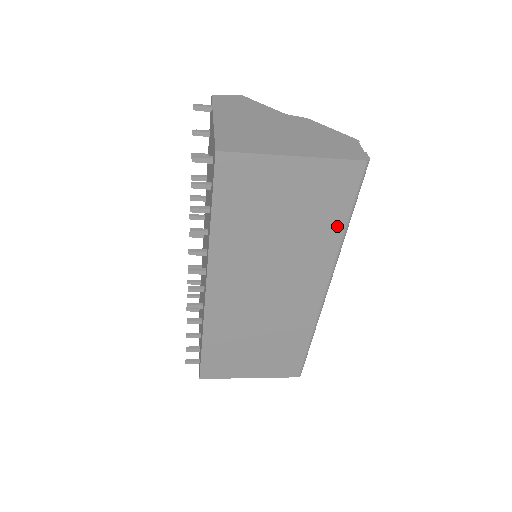
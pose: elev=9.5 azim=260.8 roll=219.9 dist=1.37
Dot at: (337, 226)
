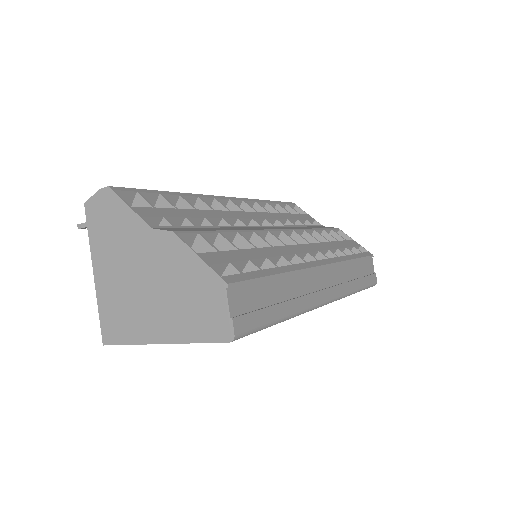
Dot at: occluded
